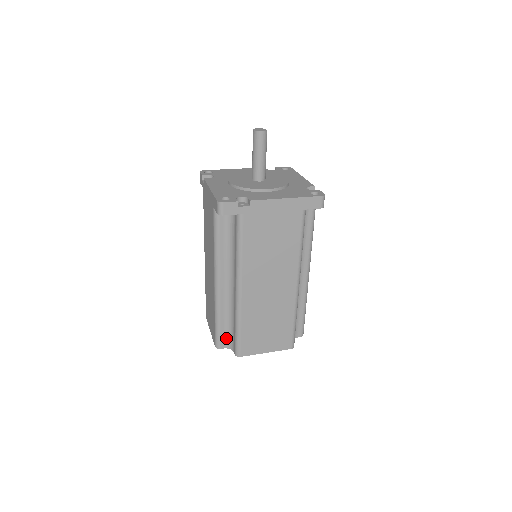
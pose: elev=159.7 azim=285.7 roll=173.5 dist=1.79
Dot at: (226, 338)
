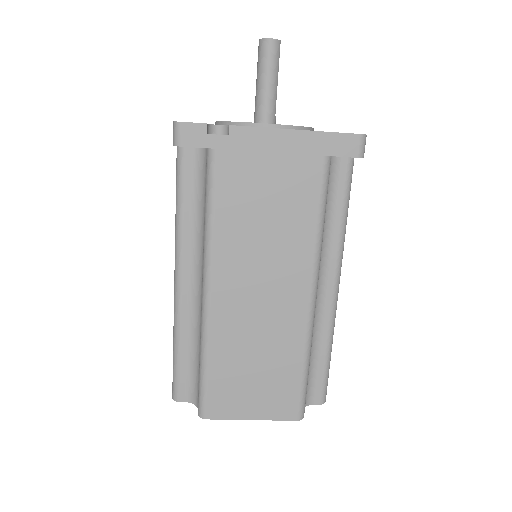
Dot at: (189, 383)
